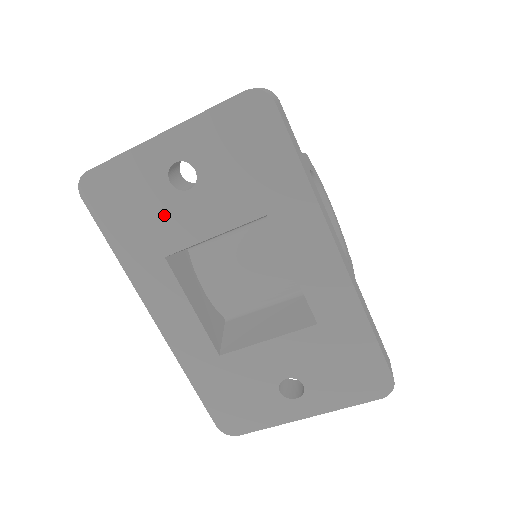
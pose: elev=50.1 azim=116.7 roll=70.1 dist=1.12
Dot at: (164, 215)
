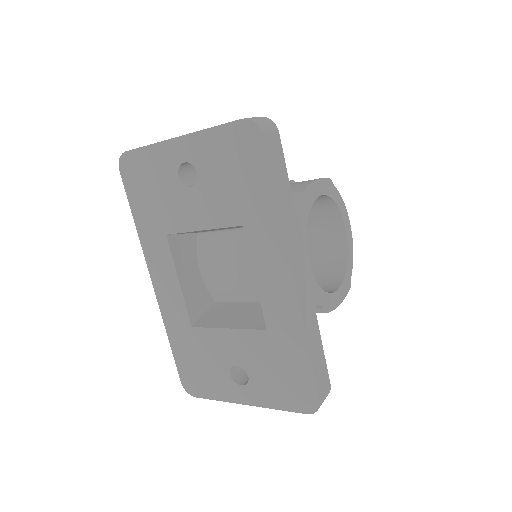
Dot at: (171, 201)
